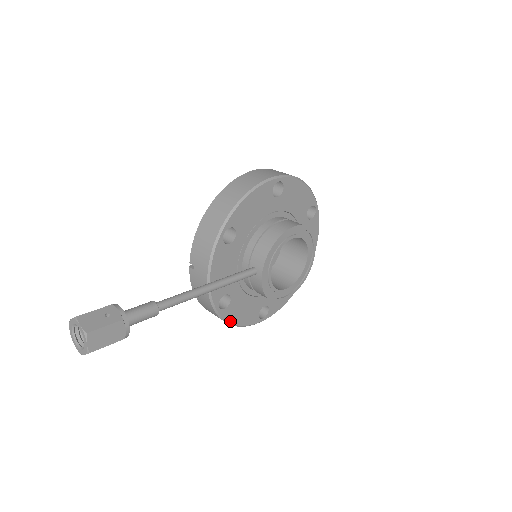
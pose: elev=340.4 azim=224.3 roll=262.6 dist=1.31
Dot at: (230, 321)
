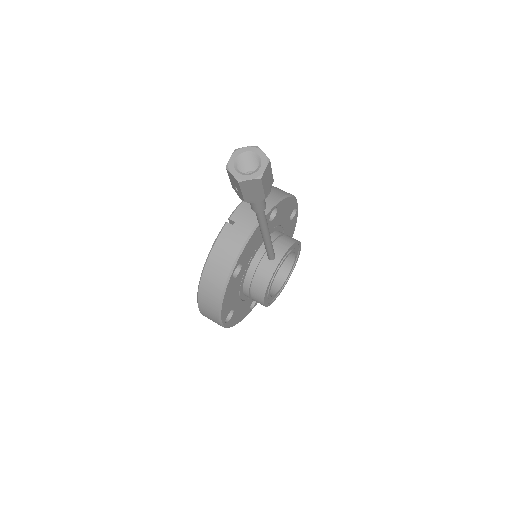
Dot at: (224, 296)
